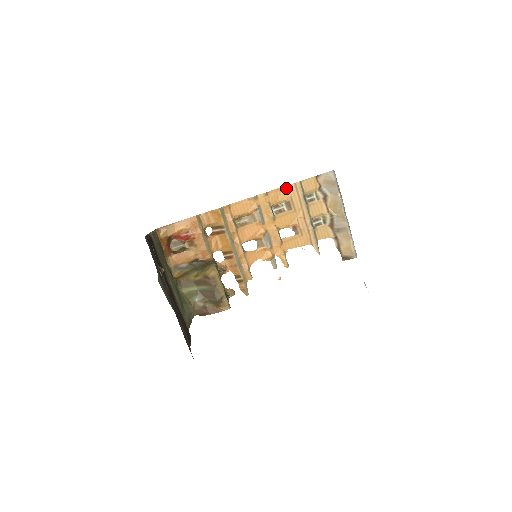
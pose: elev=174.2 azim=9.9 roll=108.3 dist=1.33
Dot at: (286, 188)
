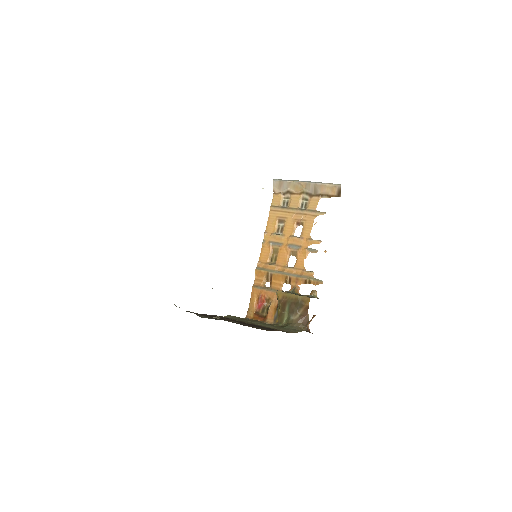
Dot at: (270, 218)
